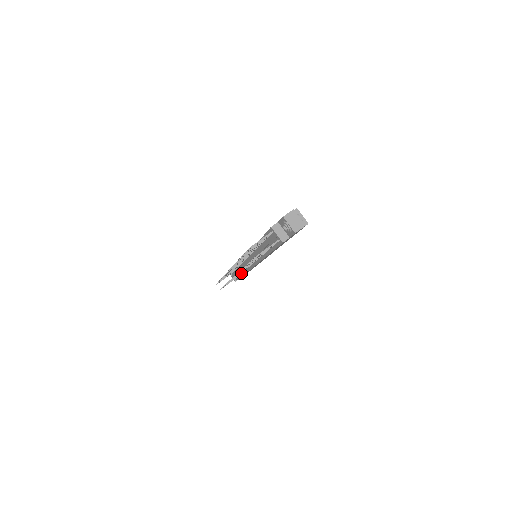
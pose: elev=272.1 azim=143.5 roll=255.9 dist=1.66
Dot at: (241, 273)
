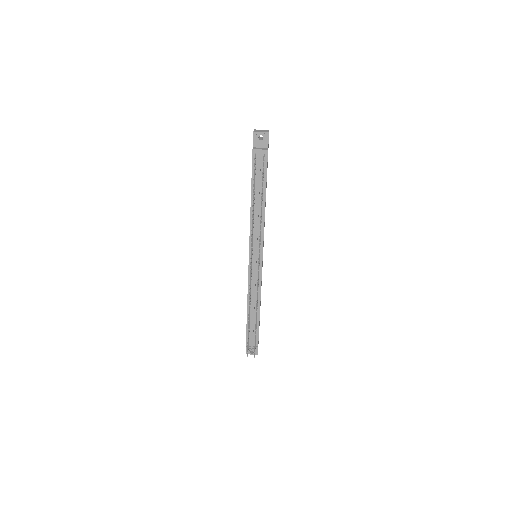
Dot at: (257, 309)
